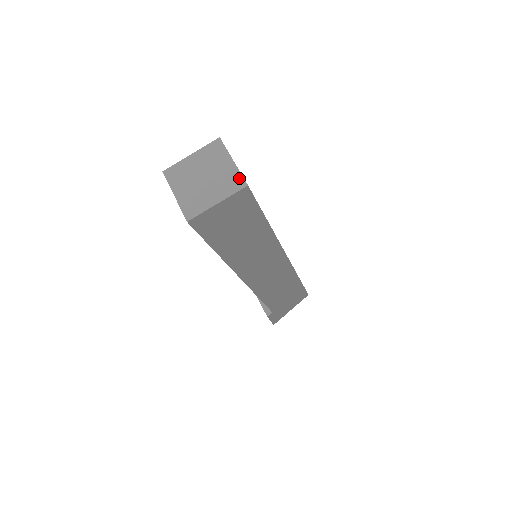
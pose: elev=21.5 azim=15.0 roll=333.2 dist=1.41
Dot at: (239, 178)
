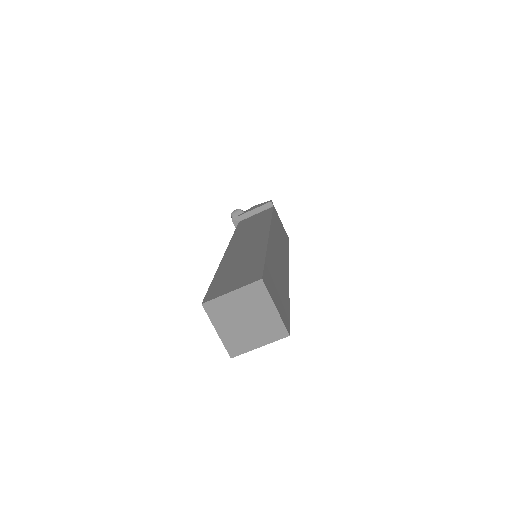
Dot at: (281, 327)
